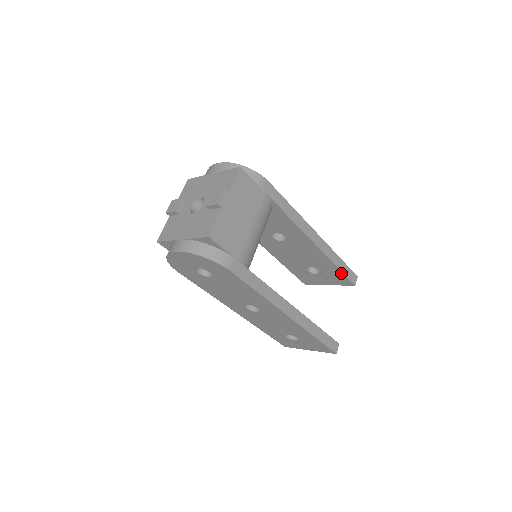
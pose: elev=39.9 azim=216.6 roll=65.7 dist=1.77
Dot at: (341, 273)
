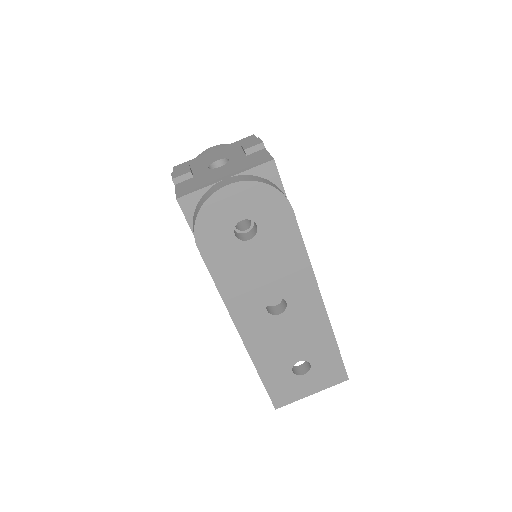
Dot at: occluded
